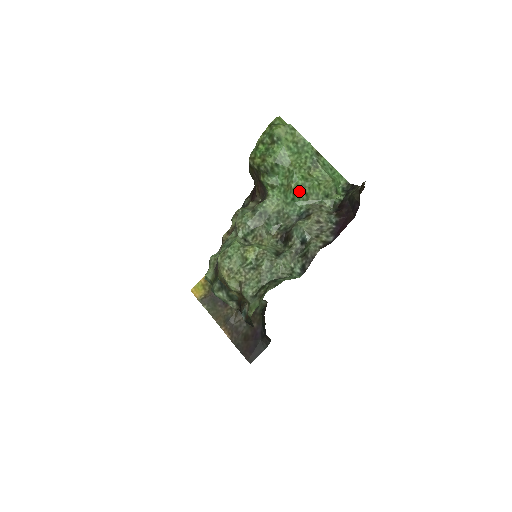
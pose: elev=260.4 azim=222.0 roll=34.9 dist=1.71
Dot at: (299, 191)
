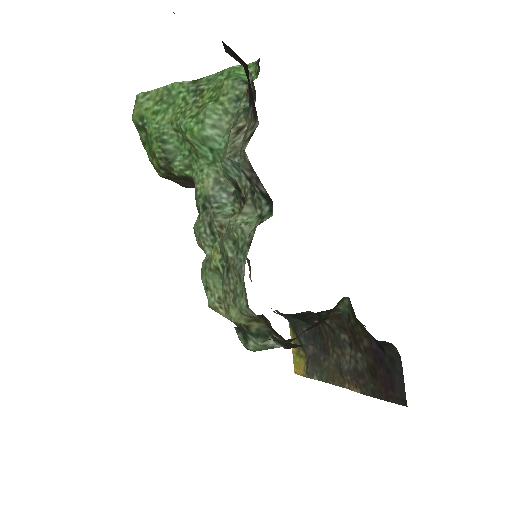
Dot at: (201, 133)
